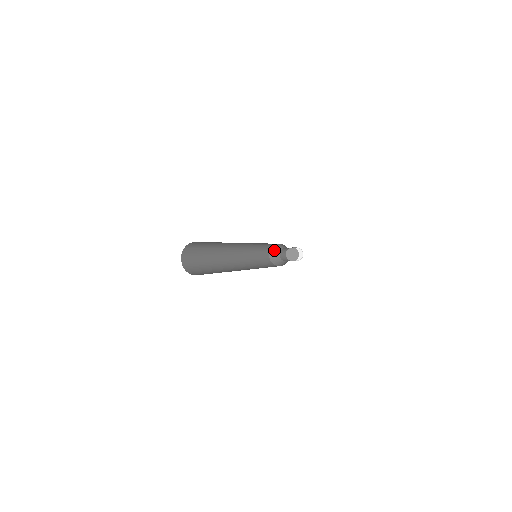
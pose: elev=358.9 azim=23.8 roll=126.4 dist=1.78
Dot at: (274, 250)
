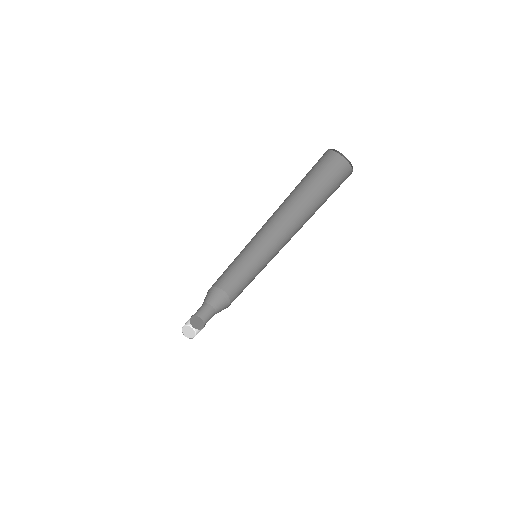
Dot at: (213, 294)
